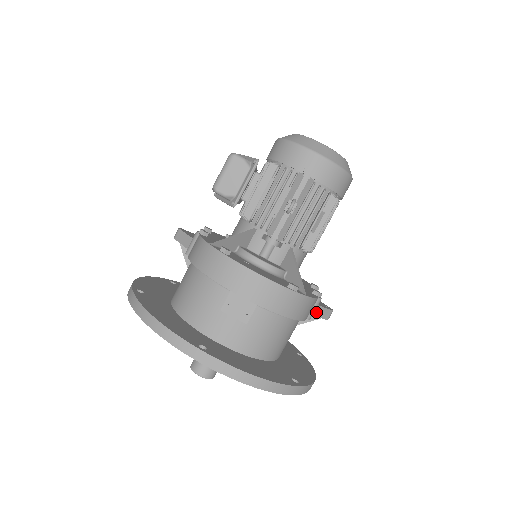
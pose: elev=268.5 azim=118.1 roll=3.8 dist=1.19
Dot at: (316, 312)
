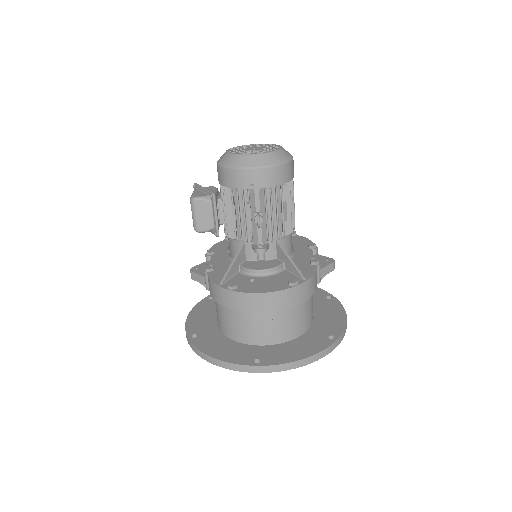
Dot at: (322, 274)
